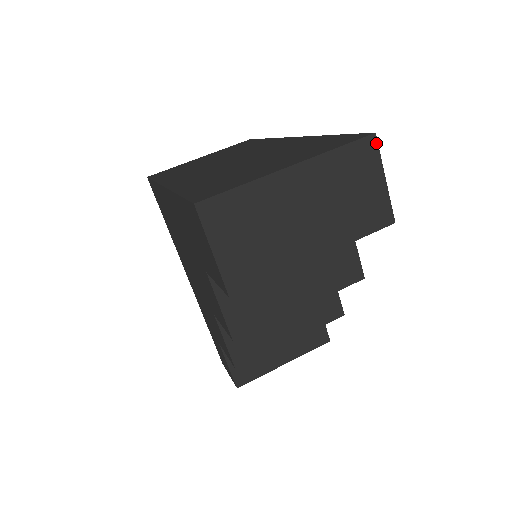
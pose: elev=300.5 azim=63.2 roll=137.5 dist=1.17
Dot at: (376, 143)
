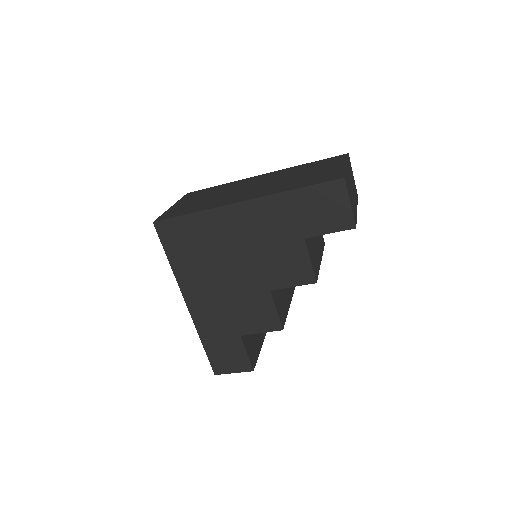
Dot at: (349, 158)
